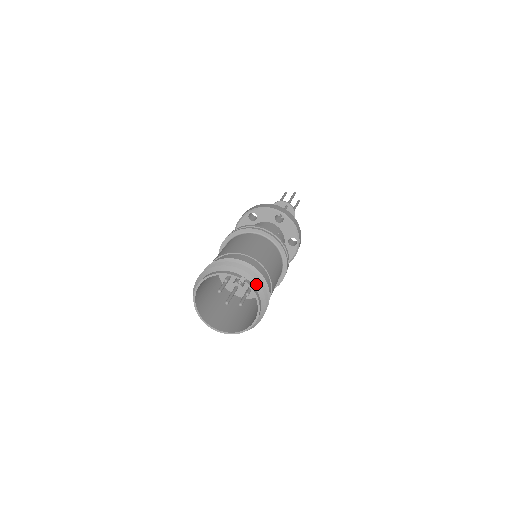
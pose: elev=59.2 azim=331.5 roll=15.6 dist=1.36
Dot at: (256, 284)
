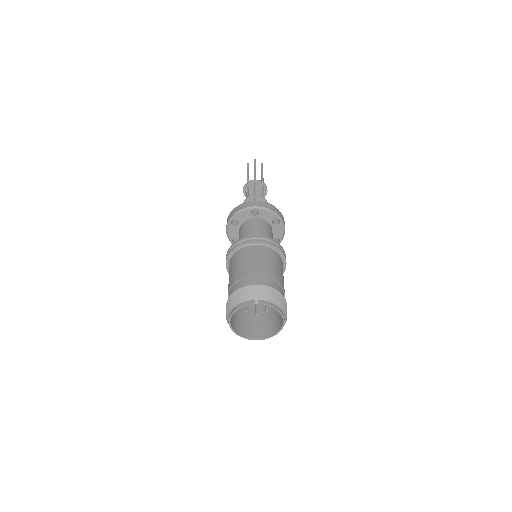
Dot at: (268, 299)
